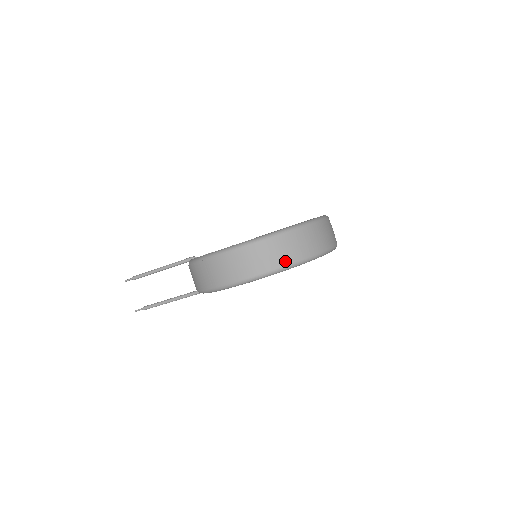
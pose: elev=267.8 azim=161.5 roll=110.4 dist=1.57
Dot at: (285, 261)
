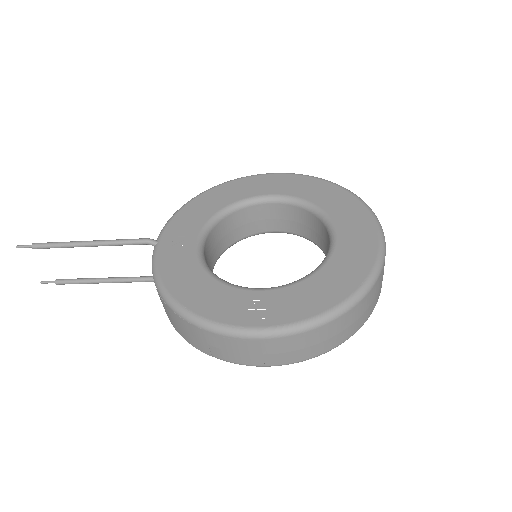
Dot at: (335, 343)
